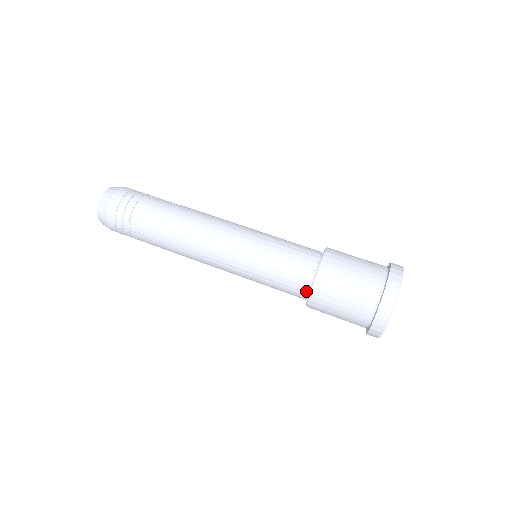
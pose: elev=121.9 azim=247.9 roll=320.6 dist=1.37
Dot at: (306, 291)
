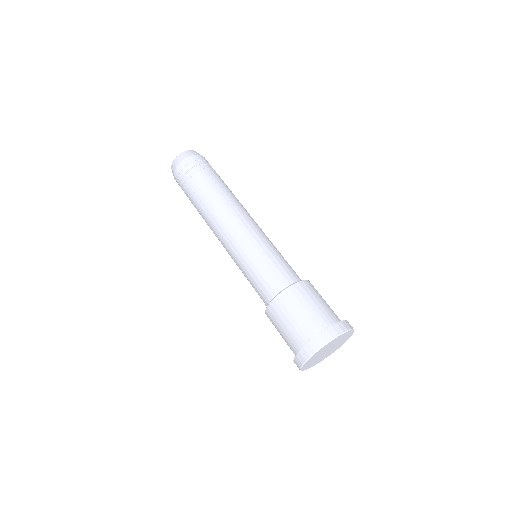
Dot at: (273, 297)
